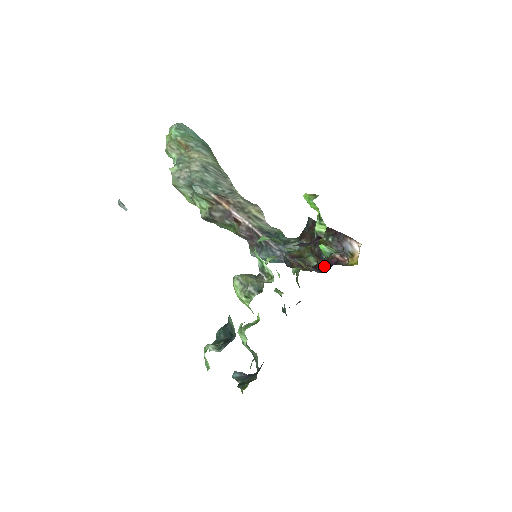
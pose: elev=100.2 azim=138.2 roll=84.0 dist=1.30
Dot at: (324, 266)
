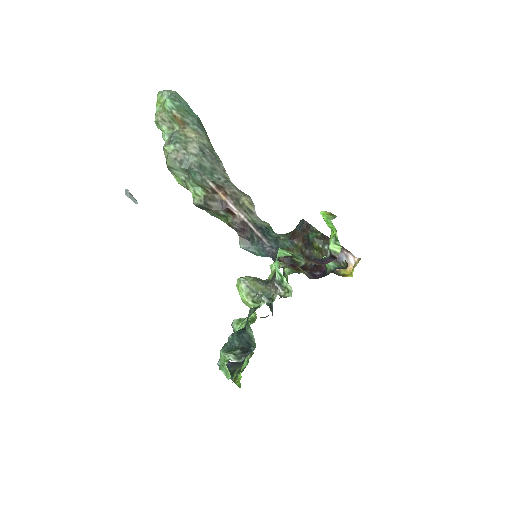
Dot at: (315, 270)
